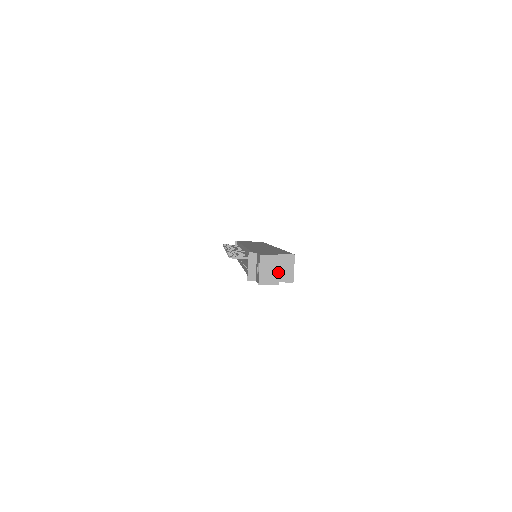
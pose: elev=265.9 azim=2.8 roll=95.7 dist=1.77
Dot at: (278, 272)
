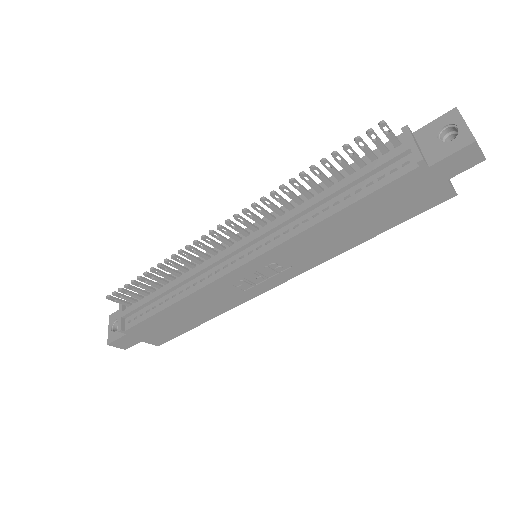
Dot at: occluded
